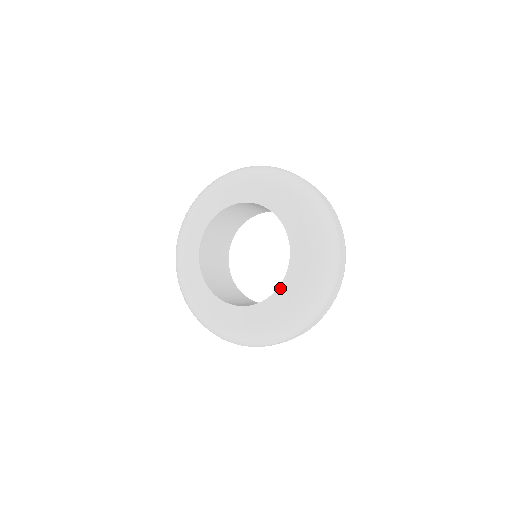
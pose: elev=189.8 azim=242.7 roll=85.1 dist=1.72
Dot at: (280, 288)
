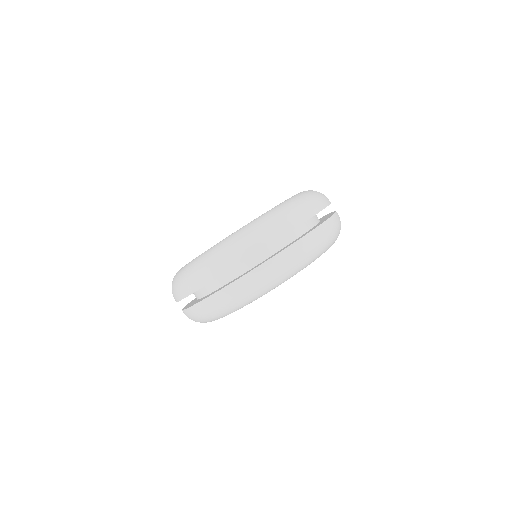
Dot at: occluded
